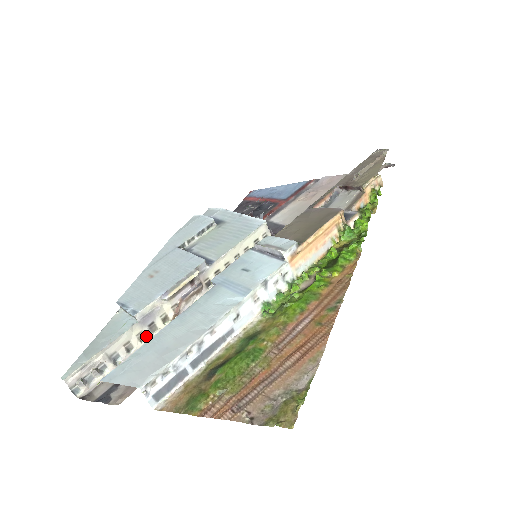
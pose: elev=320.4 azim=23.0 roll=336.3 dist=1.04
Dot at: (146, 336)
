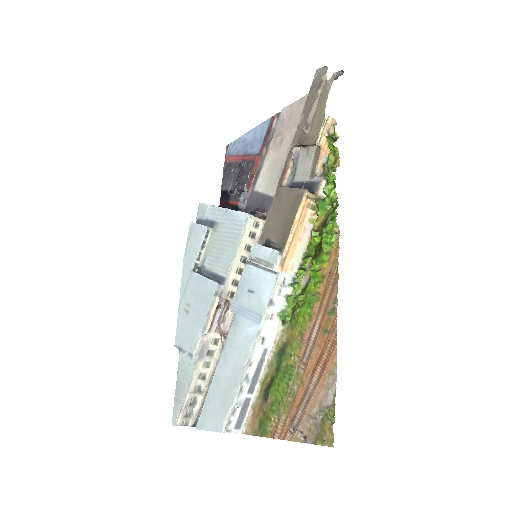
Dot at: (210, 361)
